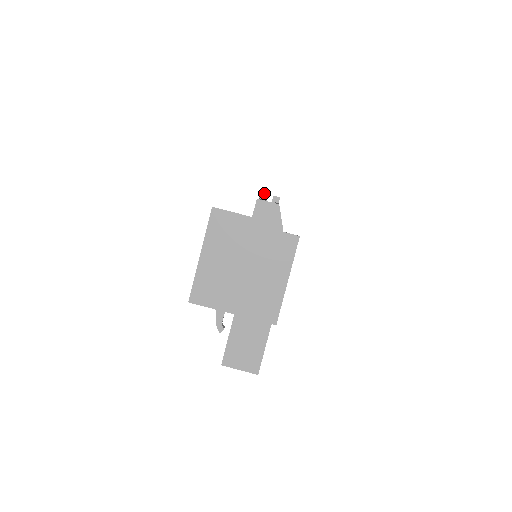
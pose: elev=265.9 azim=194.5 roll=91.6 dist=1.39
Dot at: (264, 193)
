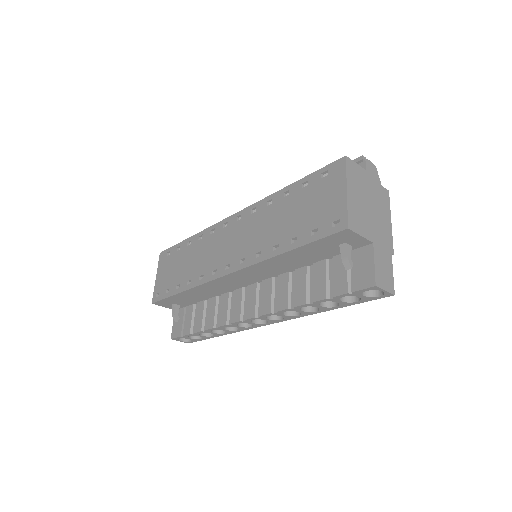
Dot at: (364, 157)
